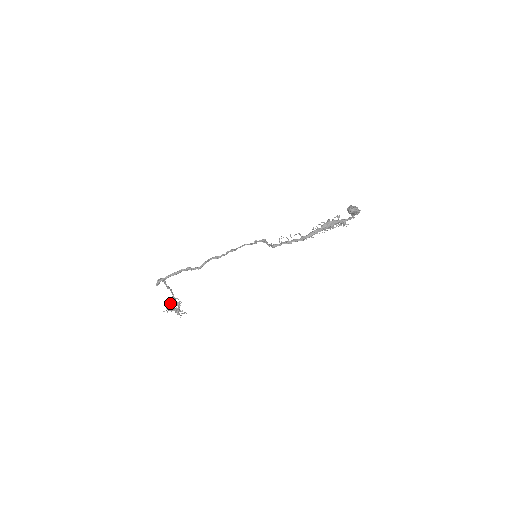
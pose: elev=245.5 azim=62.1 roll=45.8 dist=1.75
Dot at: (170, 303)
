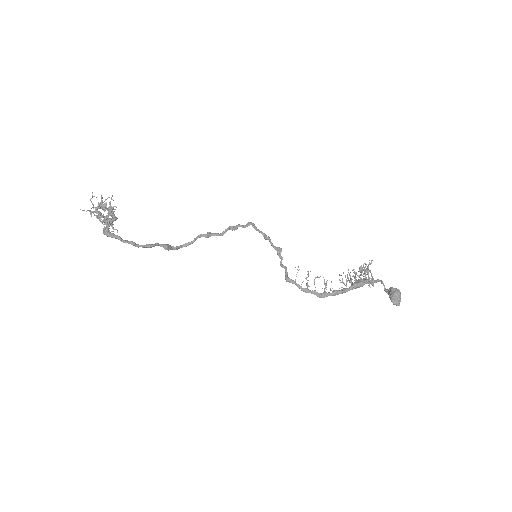
Dot at: (100, 205)
